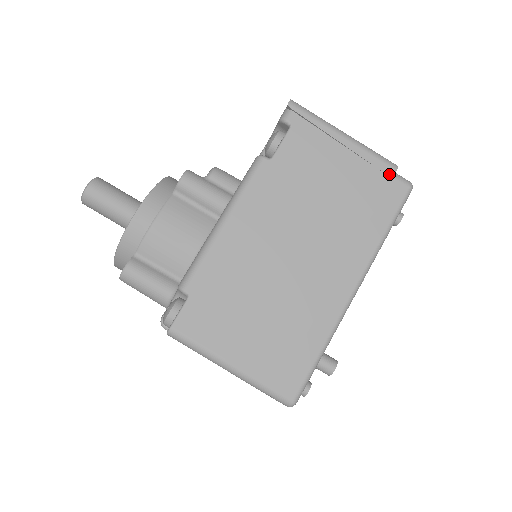
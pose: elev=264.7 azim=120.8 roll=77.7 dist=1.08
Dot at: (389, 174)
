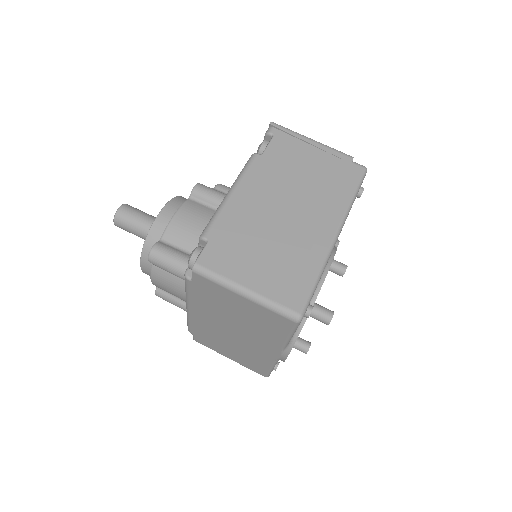
Dot at: (348, 161)
